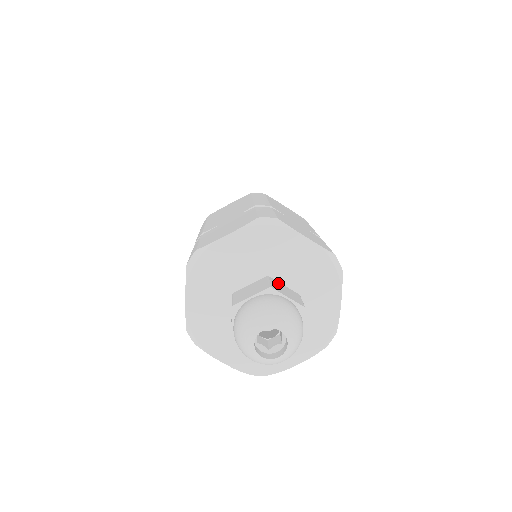
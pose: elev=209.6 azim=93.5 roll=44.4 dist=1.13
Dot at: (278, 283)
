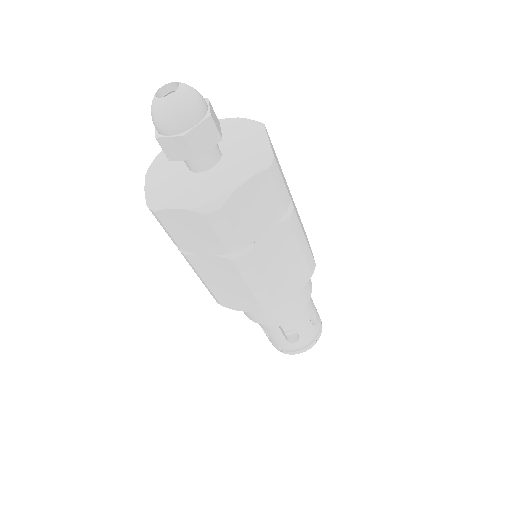
Dot at: occluded
